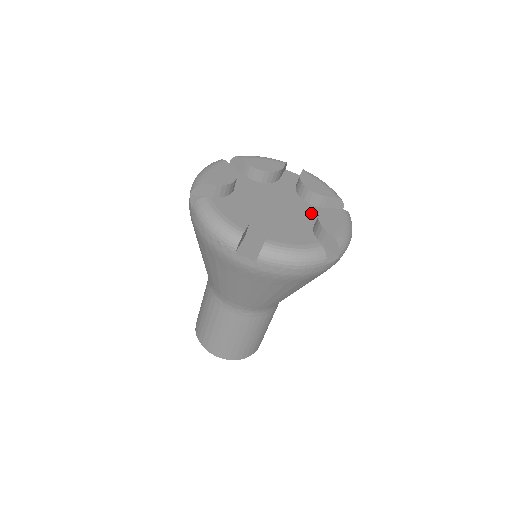
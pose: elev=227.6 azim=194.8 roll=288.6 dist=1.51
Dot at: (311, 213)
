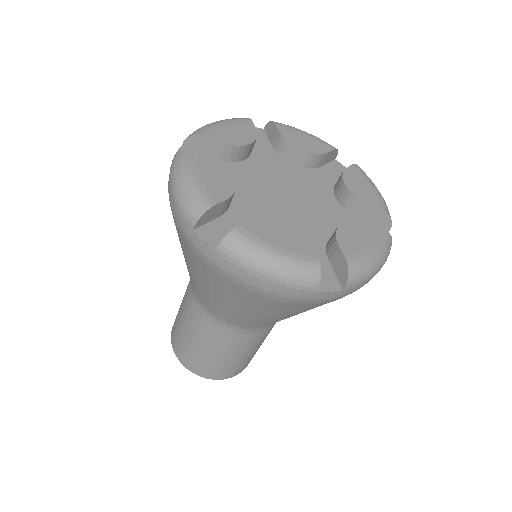
Dot at: (319, 182)
